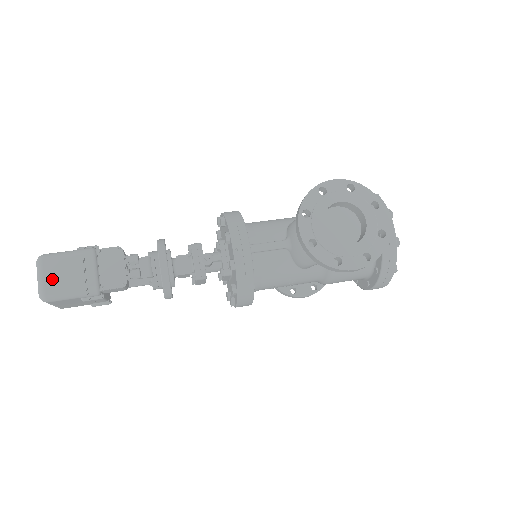
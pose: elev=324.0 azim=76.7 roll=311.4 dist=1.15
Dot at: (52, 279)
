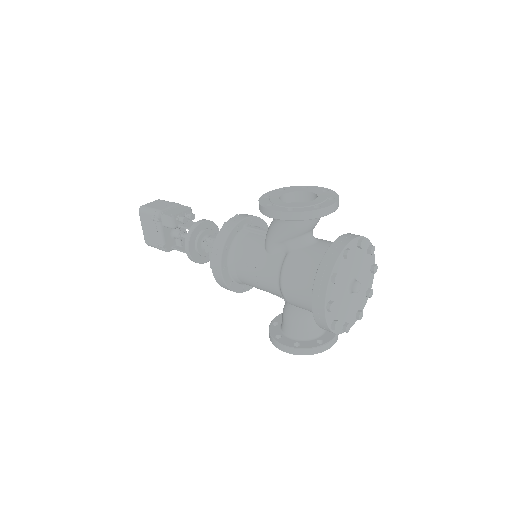
Dot at: (152, 204)
